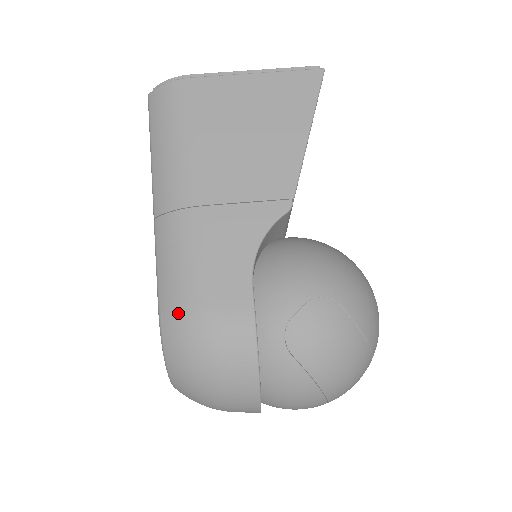
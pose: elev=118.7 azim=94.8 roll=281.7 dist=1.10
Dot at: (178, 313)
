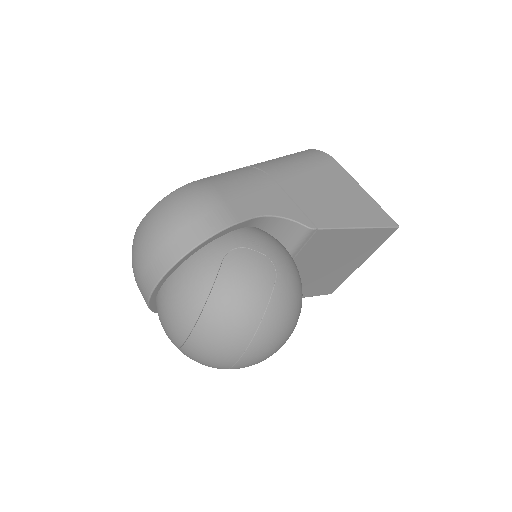
Dot at: (204, 185)
